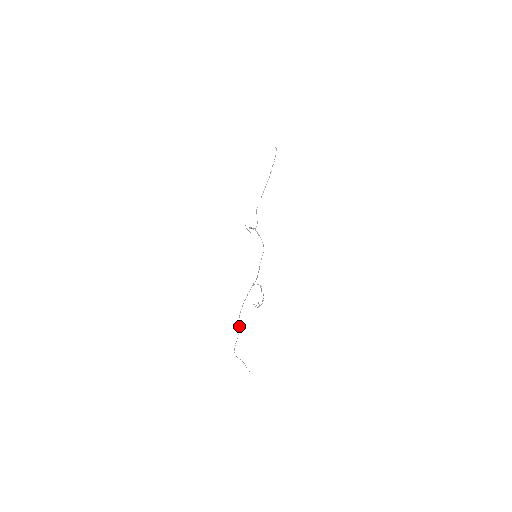
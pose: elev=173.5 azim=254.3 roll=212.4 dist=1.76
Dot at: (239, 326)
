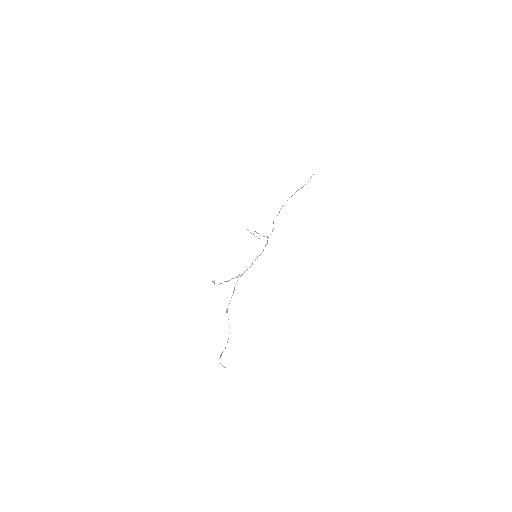
Dot at: occluded
